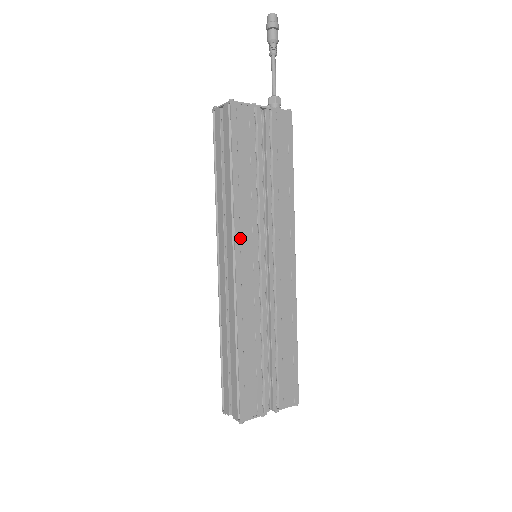
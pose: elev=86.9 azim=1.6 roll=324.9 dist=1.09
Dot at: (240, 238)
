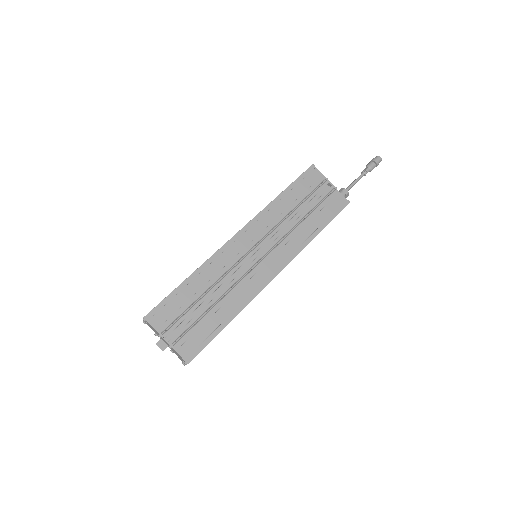
Dot at: (253, 225)
